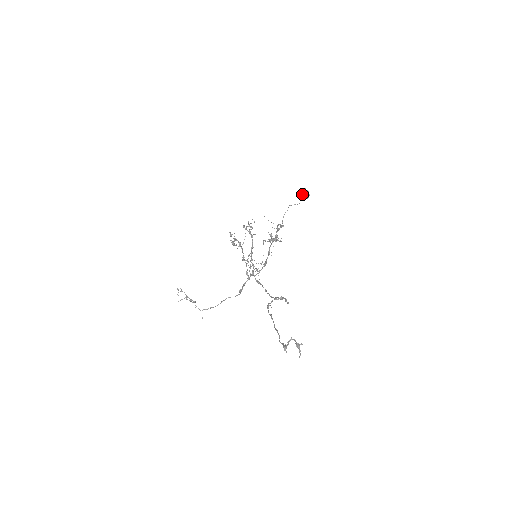
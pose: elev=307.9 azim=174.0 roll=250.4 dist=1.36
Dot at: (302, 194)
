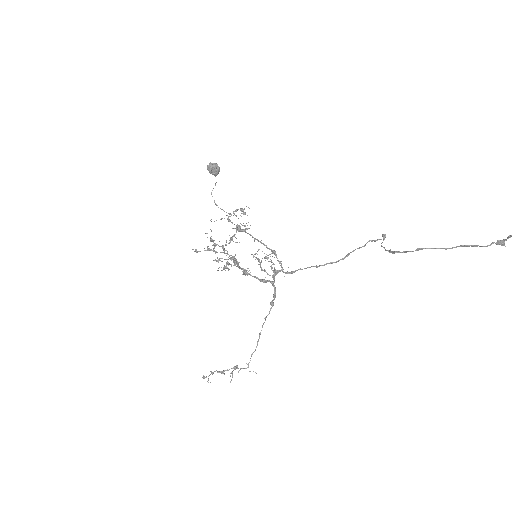
Dot at: (212, 171)
